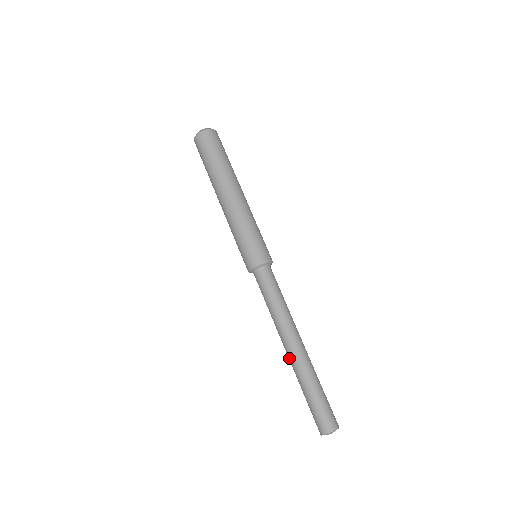
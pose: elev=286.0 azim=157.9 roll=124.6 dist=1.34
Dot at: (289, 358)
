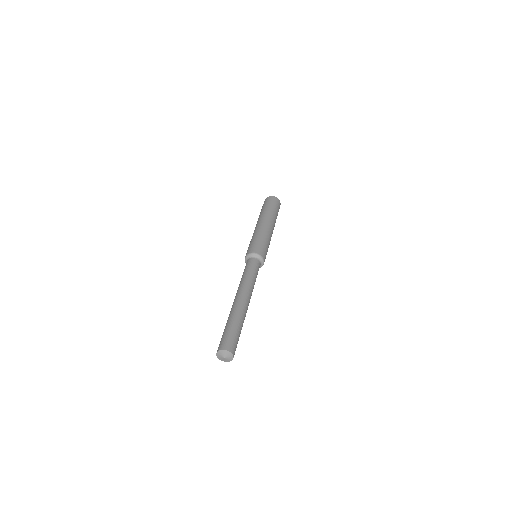
Dot at: occluded
